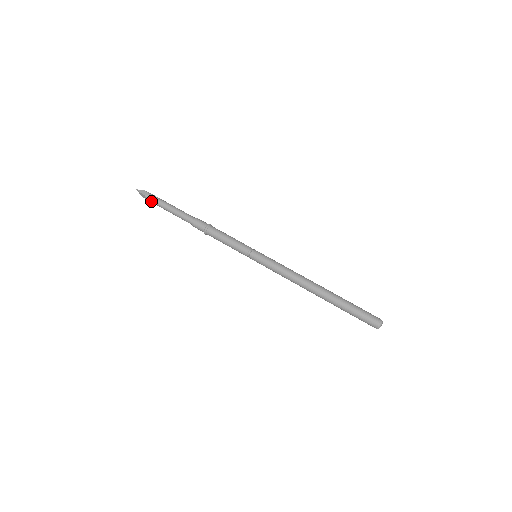
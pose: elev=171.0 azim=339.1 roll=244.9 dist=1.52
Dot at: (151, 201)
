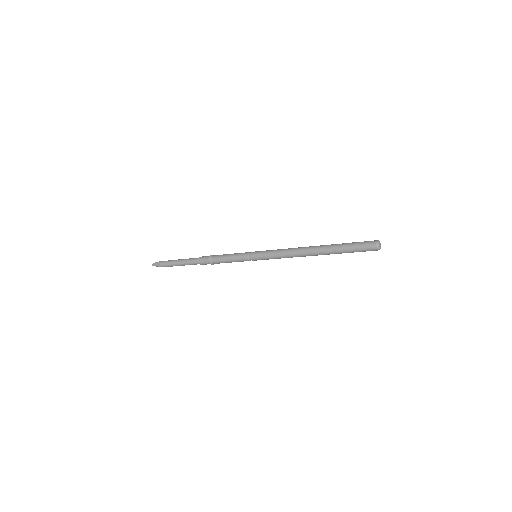
Dot at: occluded
